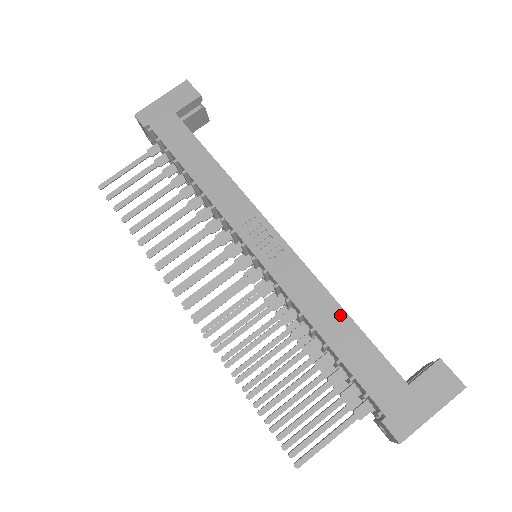
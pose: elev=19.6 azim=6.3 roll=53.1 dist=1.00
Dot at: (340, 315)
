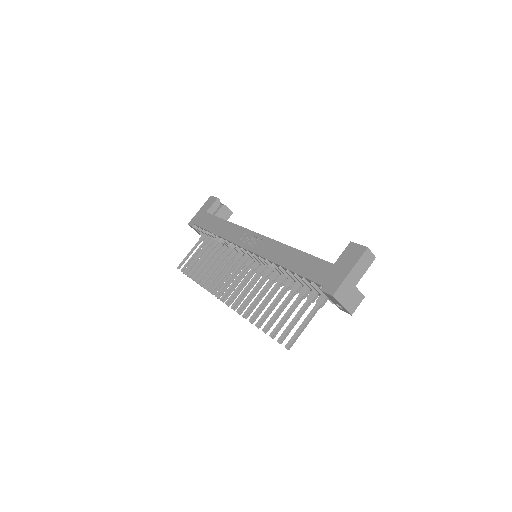
Dot at: (293, 252)
